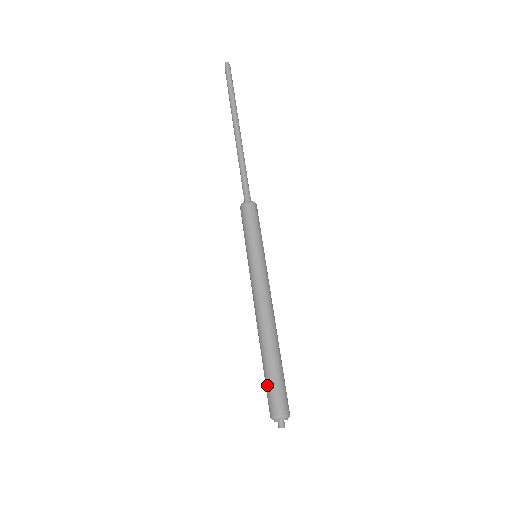
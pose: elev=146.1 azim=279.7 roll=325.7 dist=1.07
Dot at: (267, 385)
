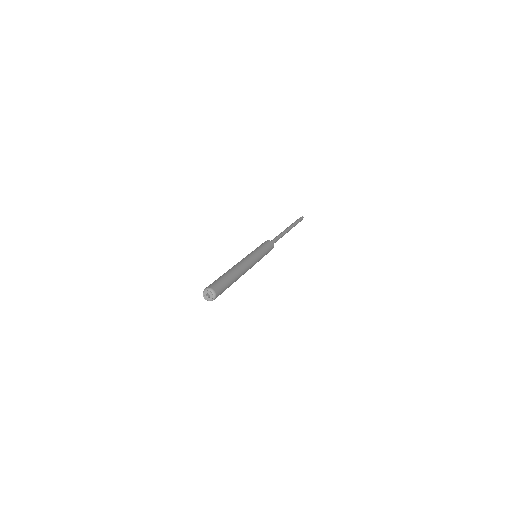
Dot at: occluded
